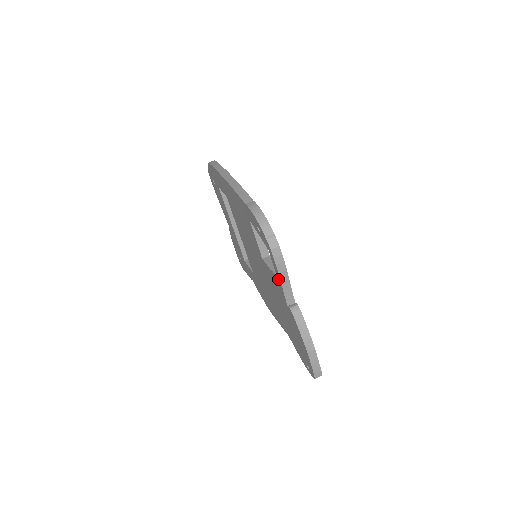
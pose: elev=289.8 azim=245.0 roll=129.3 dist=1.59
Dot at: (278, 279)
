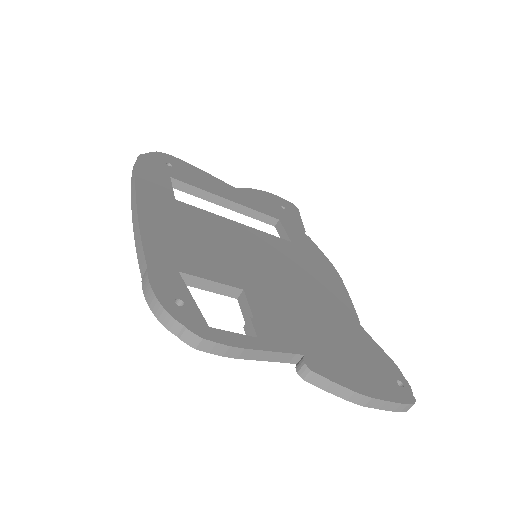
Dot at: occluded
